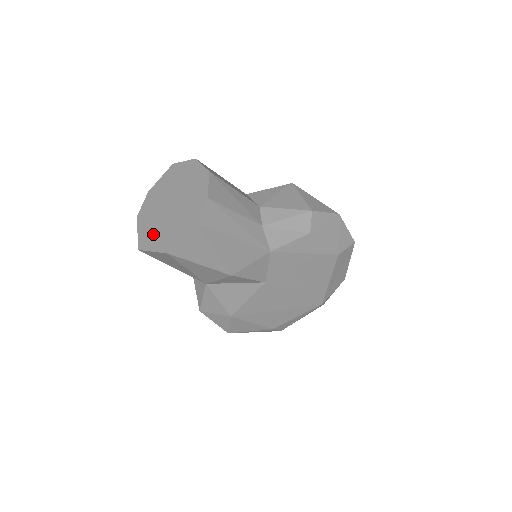
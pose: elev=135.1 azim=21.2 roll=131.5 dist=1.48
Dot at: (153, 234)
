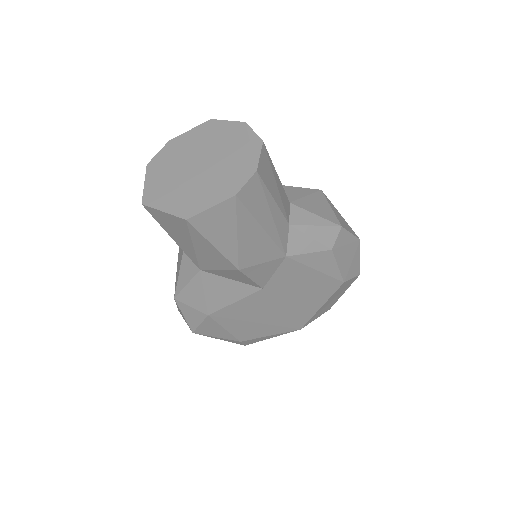
Dot at: (168, 191)
